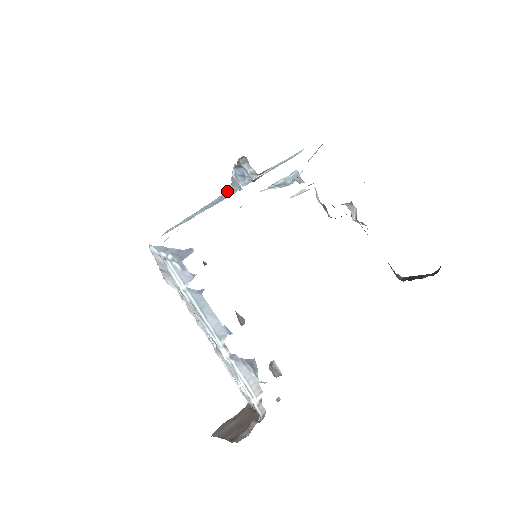
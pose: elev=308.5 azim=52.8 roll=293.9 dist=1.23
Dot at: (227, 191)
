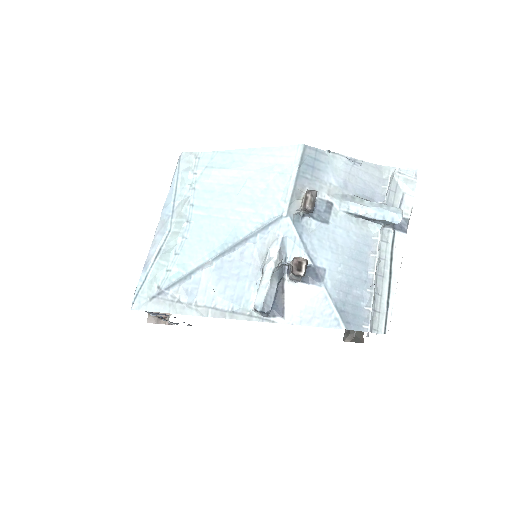
Dot at: (285, 217)
